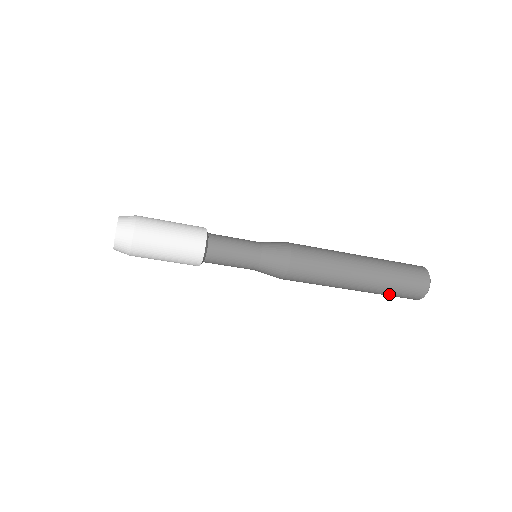
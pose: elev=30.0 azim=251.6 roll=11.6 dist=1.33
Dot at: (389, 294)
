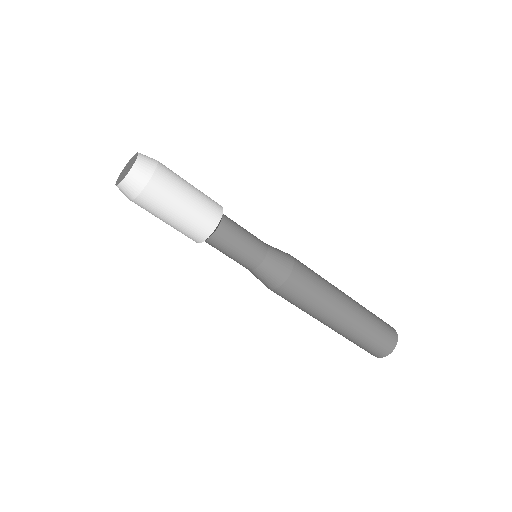
Dot at: (359, 342)
